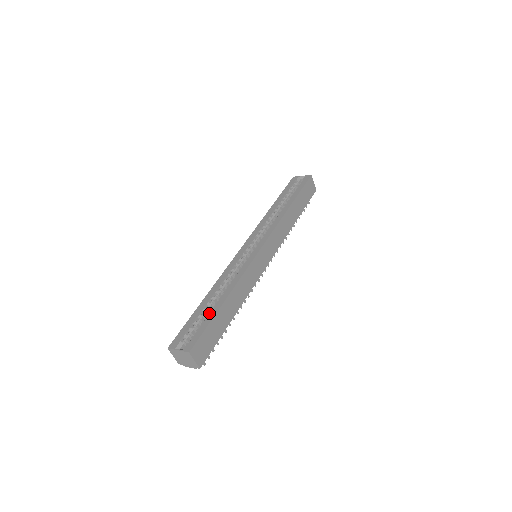
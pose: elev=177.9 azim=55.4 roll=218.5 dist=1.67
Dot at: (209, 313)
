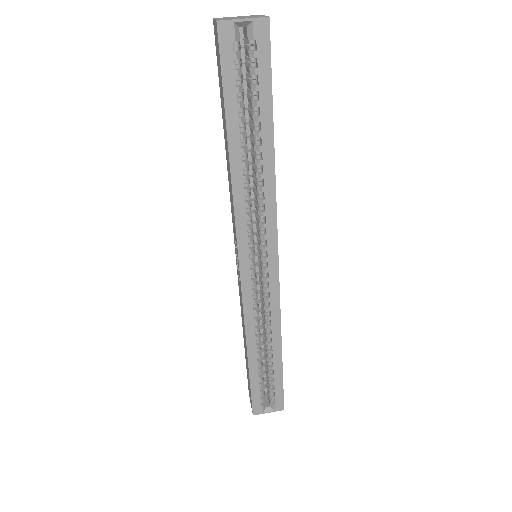
Dot at: (269, 369)
